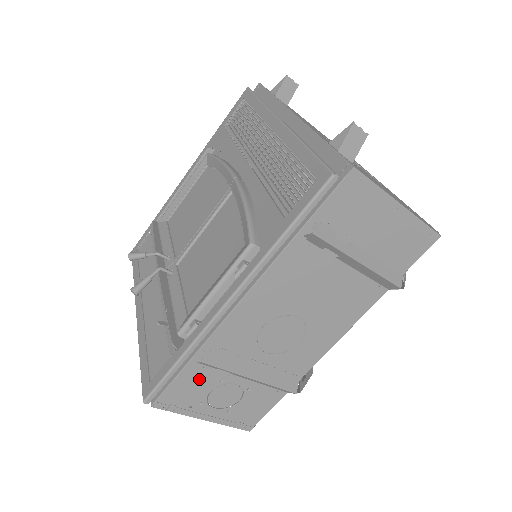
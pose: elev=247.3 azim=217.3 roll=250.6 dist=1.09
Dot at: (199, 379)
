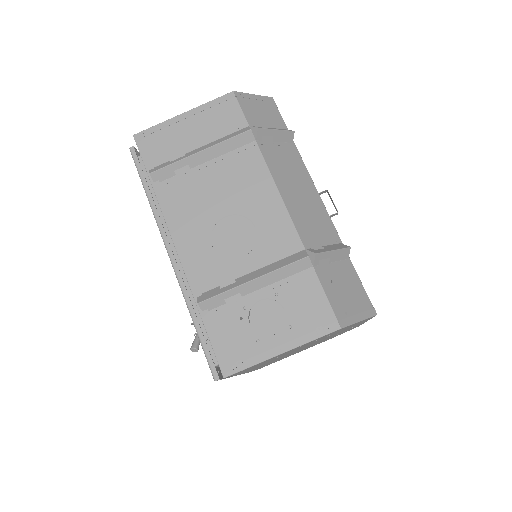
Dot at: (227, 323)
